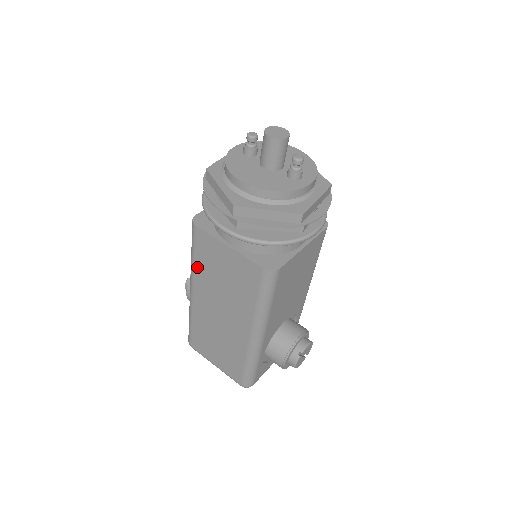
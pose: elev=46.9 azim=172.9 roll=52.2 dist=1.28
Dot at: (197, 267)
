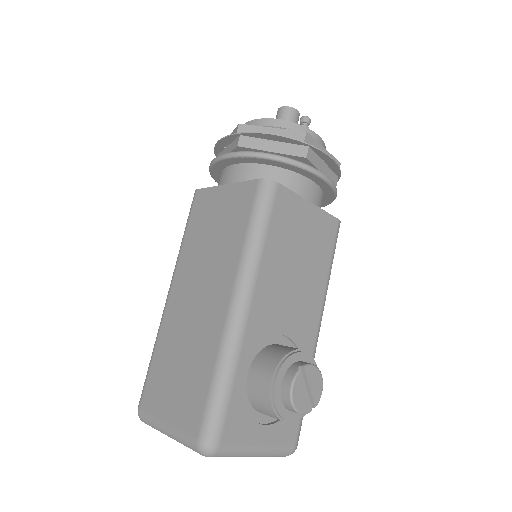
Dot at: (185, 244)
